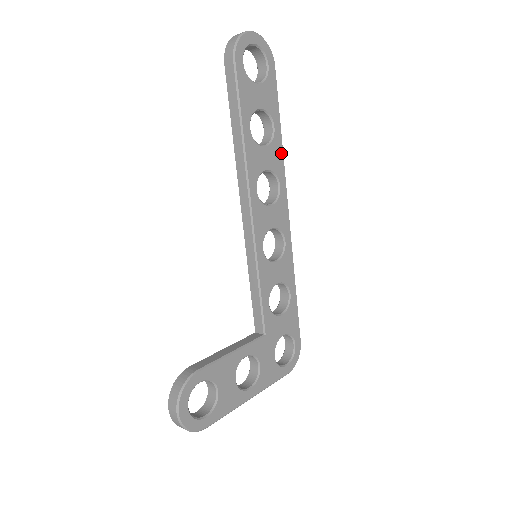
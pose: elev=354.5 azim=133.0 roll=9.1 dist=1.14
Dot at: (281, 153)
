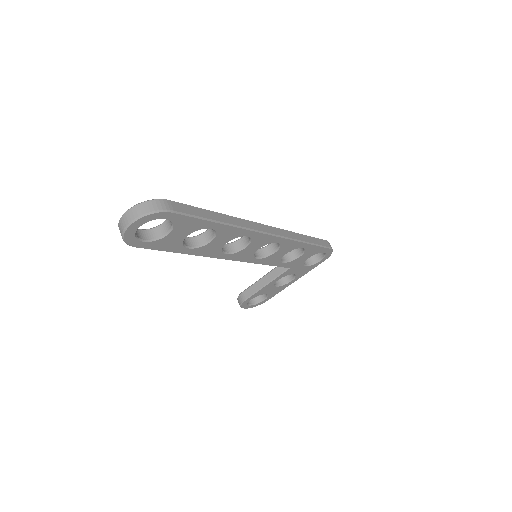
Dot at: (232, 228)
